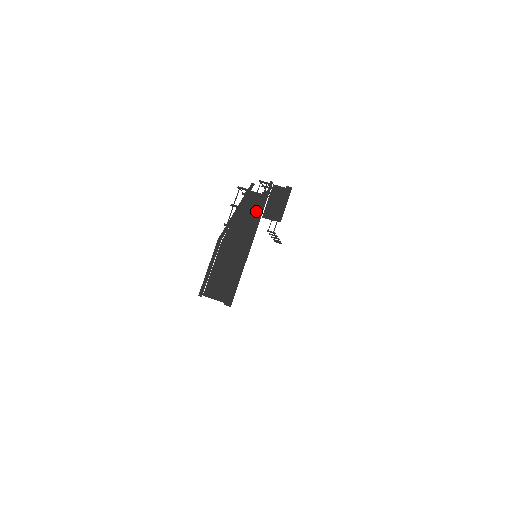
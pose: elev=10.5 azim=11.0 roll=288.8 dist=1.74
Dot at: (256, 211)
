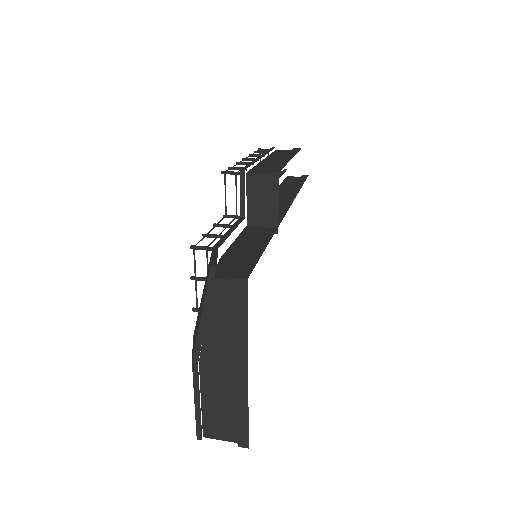
Dot at: (236, 312)
